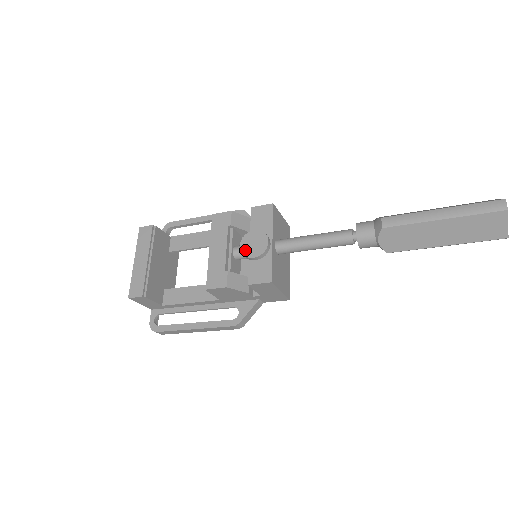
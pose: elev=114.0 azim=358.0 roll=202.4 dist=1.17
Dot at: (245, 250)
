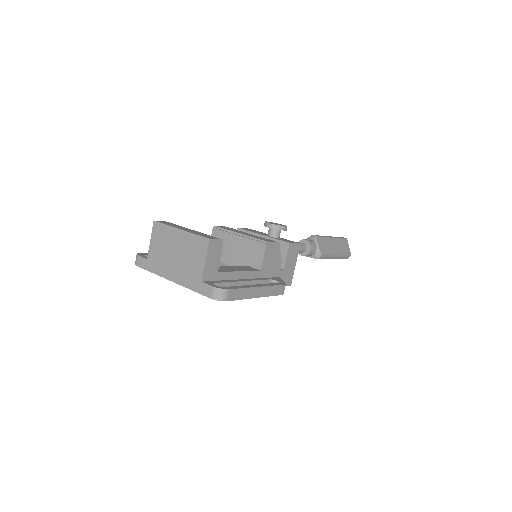
Dot at: (276, 224)
